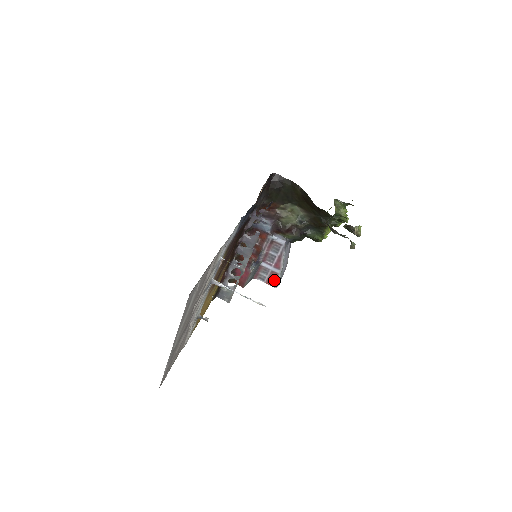
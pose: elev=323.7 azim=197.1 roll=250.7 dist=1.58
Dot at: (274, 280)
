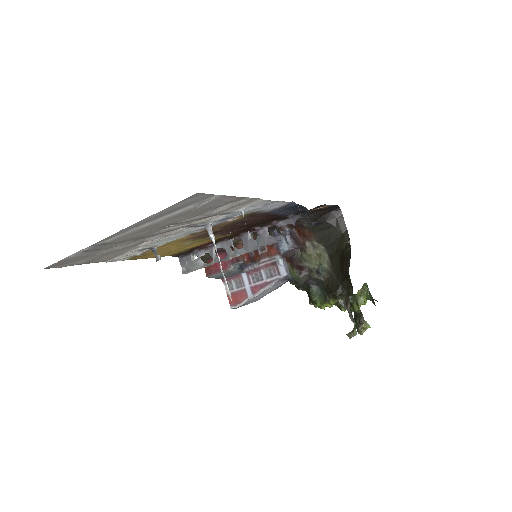
Dot at: (238, 299)
